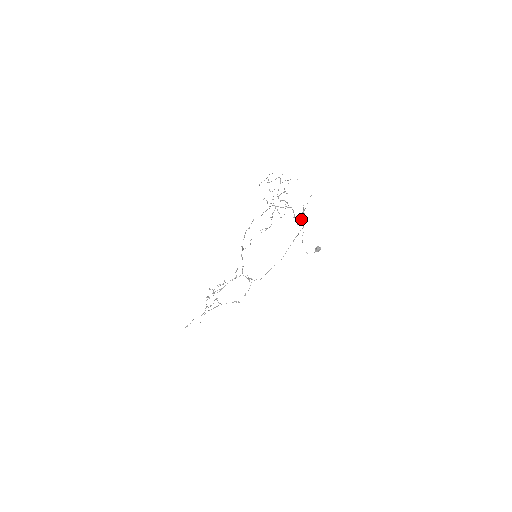
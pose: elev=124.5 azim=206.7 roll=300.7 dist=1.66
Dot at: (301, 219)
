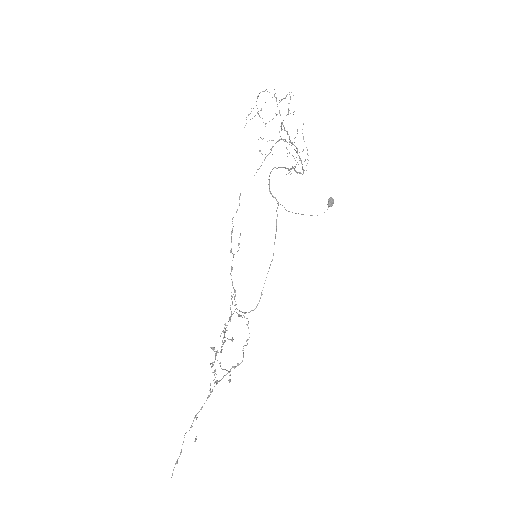
Dot at: (295, 170)
